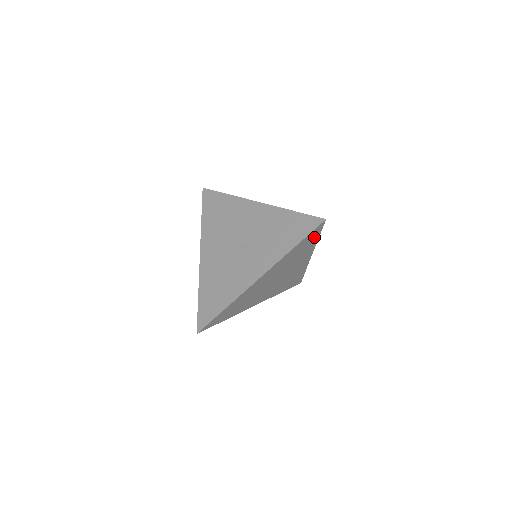
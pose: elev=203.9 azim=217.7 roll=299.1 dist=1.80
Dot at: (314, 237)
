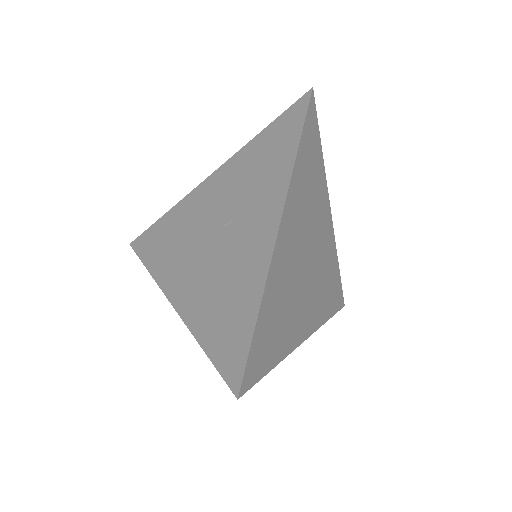
Dot at: (315, 142)
